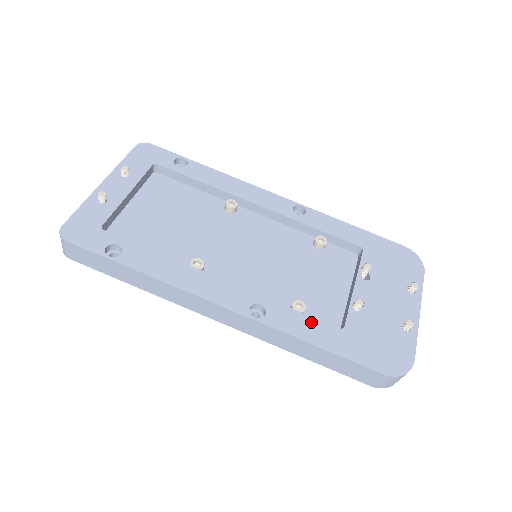
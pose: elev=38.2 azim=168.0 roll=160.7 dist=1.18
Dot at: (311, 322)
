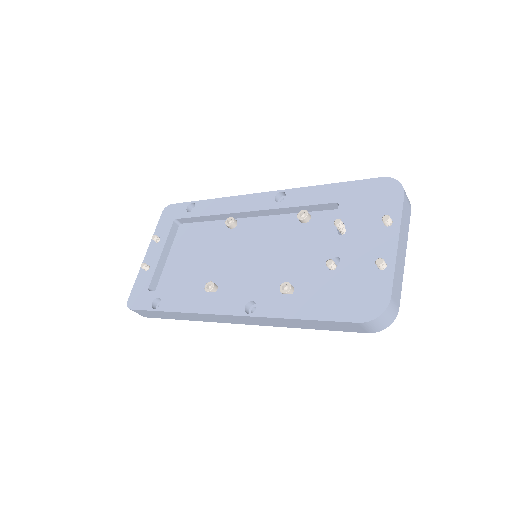
Dot at: (292, 299)
